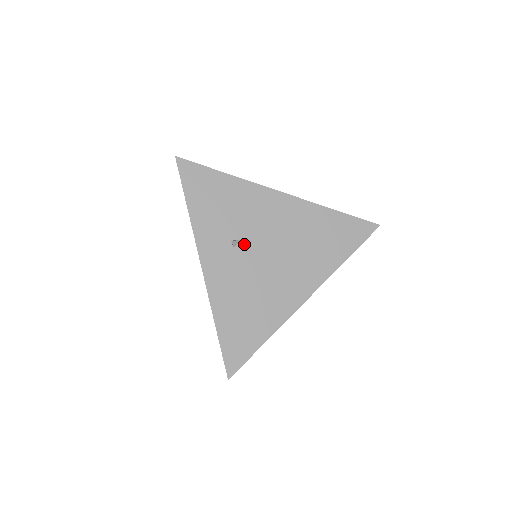
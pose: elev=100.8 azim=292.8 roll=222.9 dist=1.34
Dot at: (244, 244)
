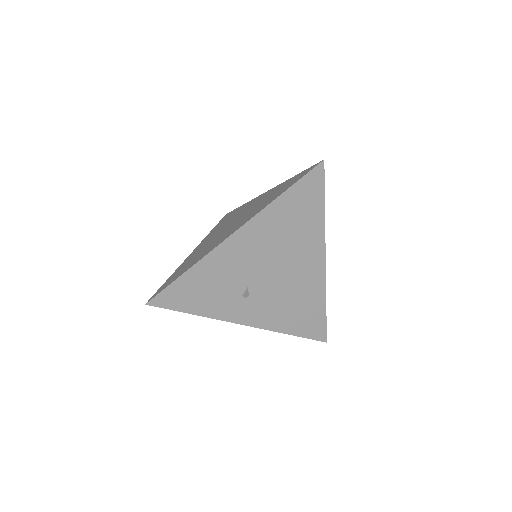
Dot at: (252, 287)
